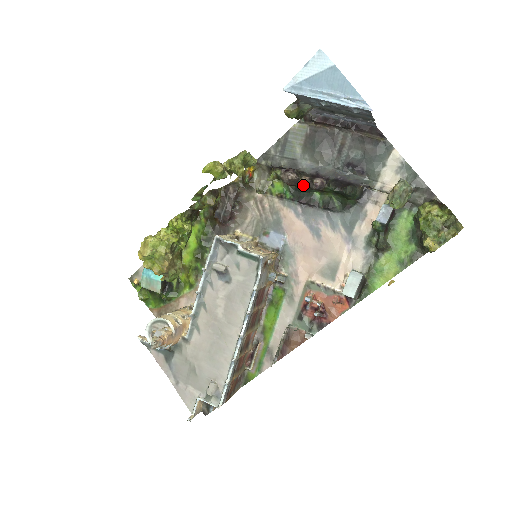
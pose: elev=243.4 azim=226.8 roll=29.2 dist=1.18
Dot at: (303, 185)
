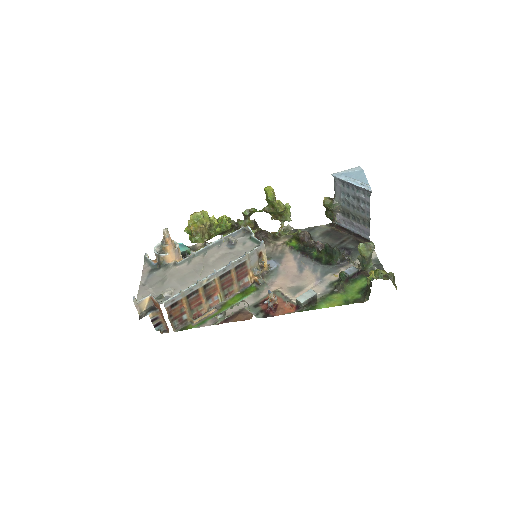
Dot at: (310, 244)
